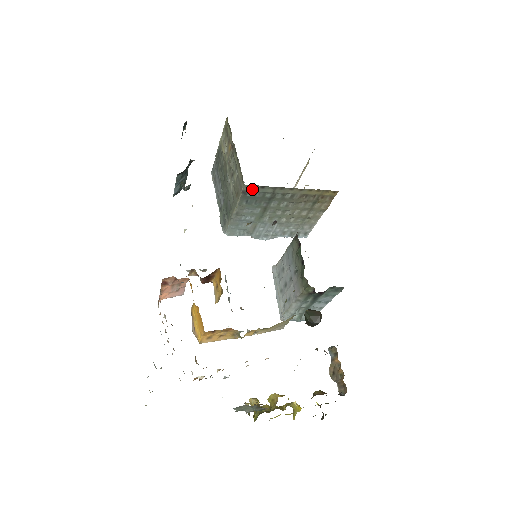
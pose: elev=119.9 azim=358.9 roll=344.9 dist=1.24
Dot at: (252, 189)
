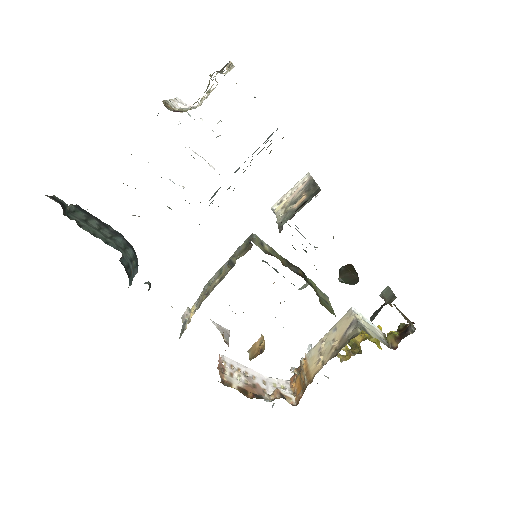
Dot at: occluded
